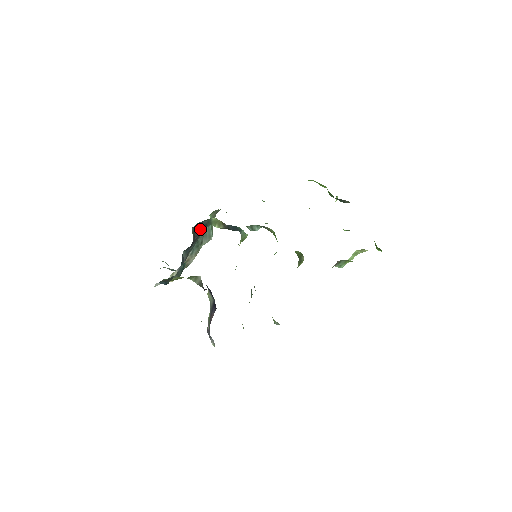
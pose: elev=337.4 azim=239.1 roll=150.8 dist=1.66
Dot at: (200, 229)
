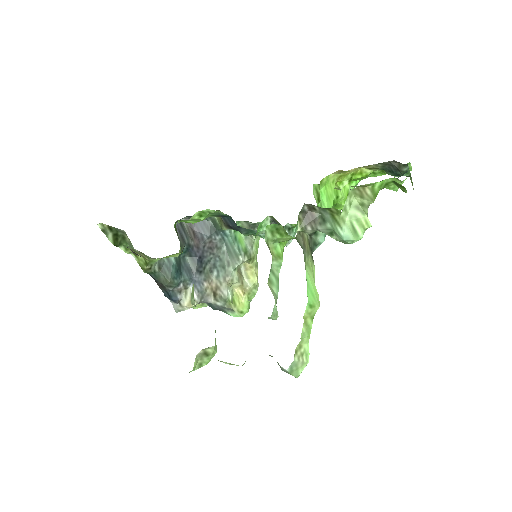
Dot at: (203, 230)
